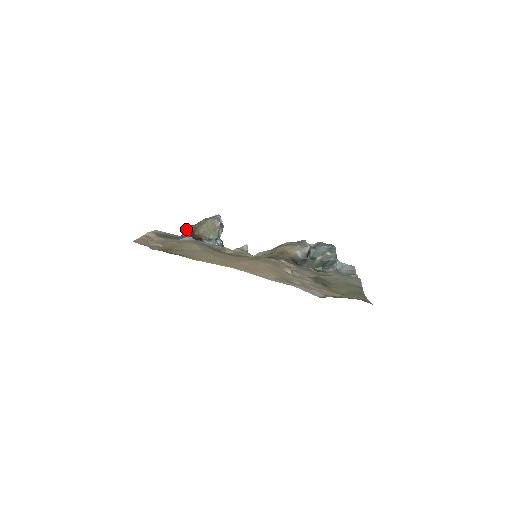
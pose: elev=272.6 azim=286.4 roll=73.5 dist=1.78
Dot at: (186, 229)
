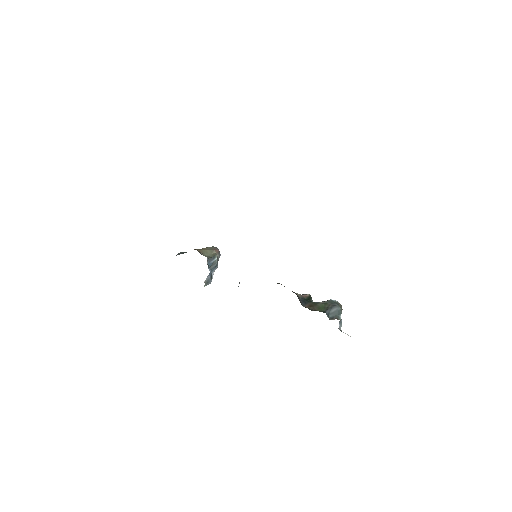
Dot at: (179, 253)
